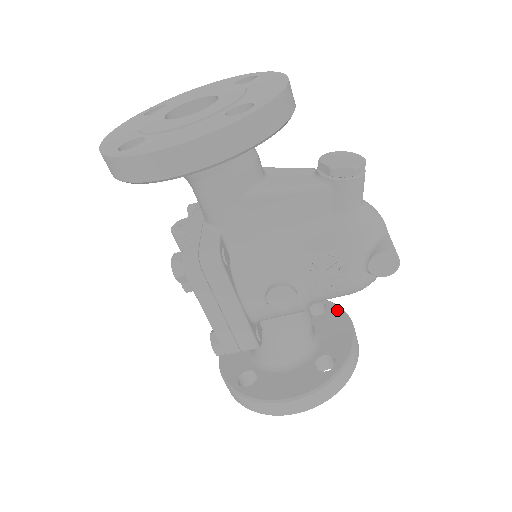
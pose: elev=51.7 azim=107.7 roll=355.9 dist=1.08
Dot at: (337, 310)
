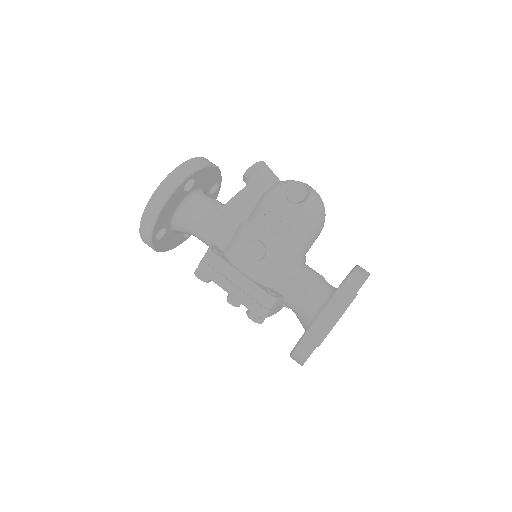
Dot at: occluded
